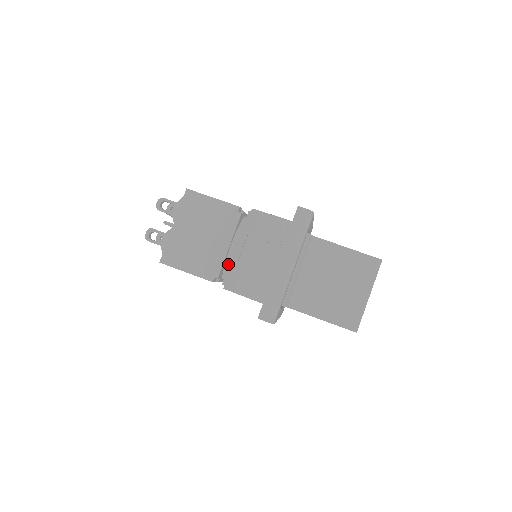
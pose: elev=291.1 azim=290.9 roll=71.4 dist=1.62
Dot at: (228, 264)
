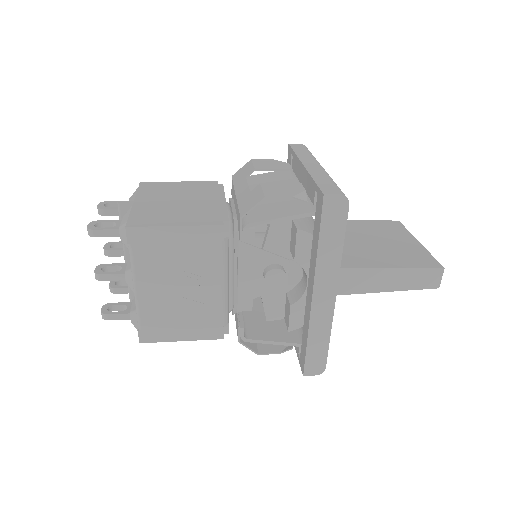
Dot at: (233, 217)
